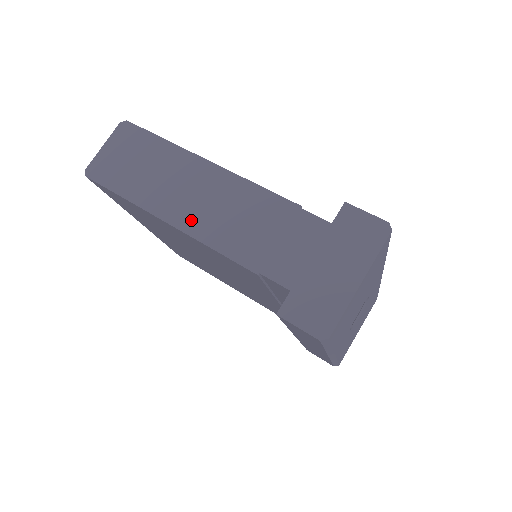
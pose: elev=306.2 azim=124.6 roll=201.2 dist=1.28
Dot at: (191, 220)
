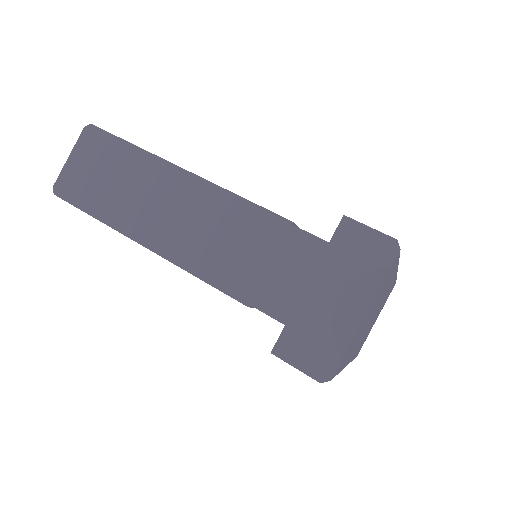
Dot at: (171, 243)
